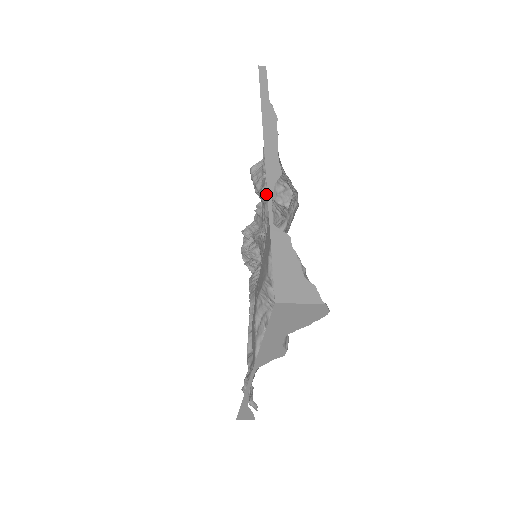
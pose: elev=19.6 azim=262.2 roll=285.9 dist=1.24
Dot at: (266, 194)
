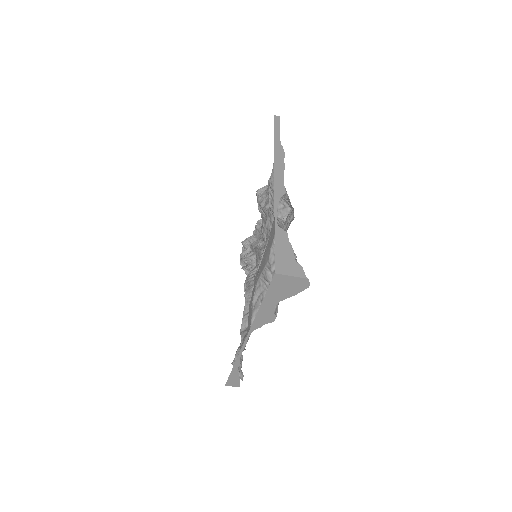
Dot at: (269, 210)
